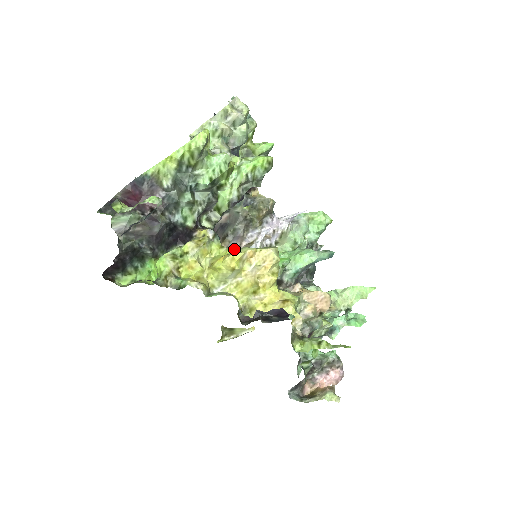
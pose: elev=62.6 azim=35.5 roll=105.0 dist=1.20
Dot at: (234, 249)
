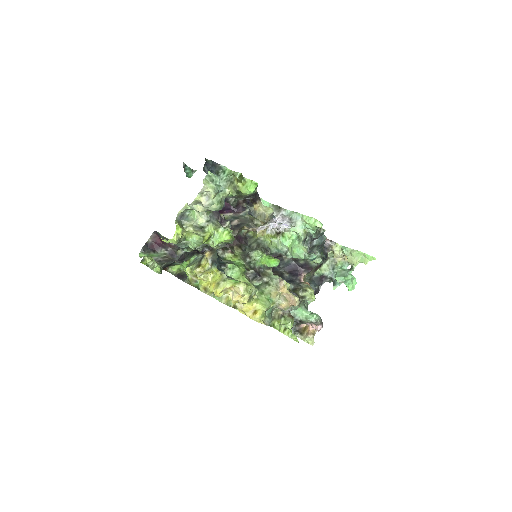
Dot at: (222, 278)
